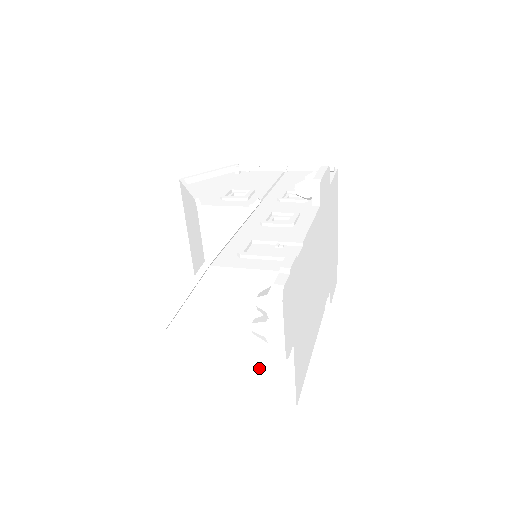
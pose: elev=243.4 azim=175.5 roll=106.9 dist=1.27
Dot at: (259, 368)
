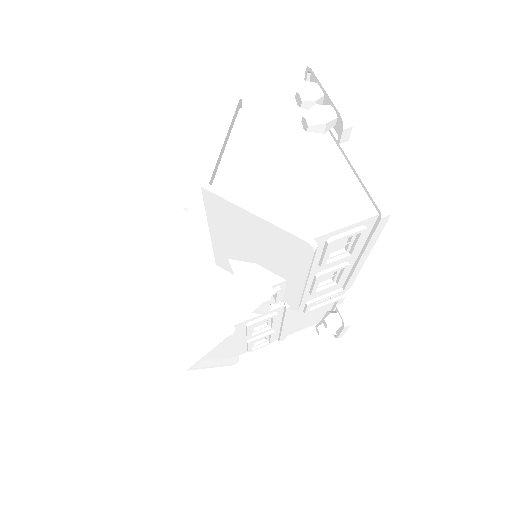
Dot at: (329, 190)
